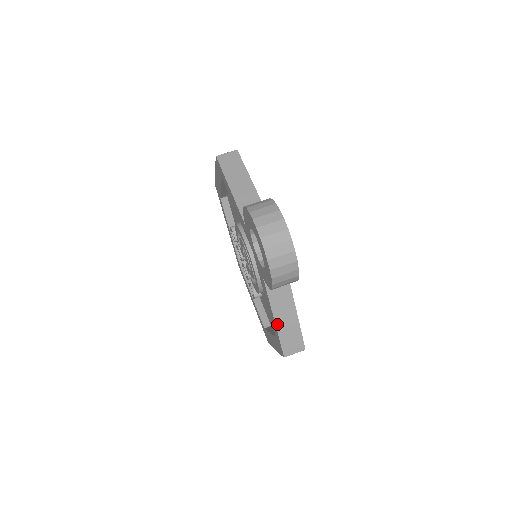
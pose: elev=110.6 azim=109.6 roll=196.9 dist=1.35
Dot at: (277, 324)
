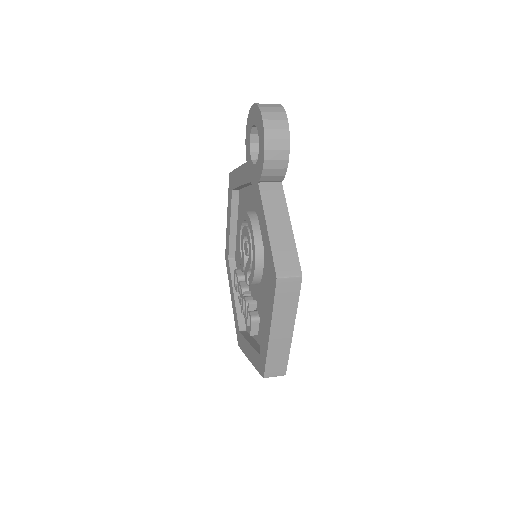
Dot at: (270, 234)
